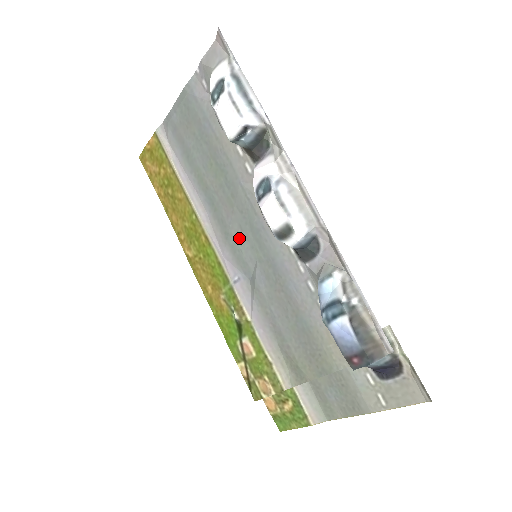
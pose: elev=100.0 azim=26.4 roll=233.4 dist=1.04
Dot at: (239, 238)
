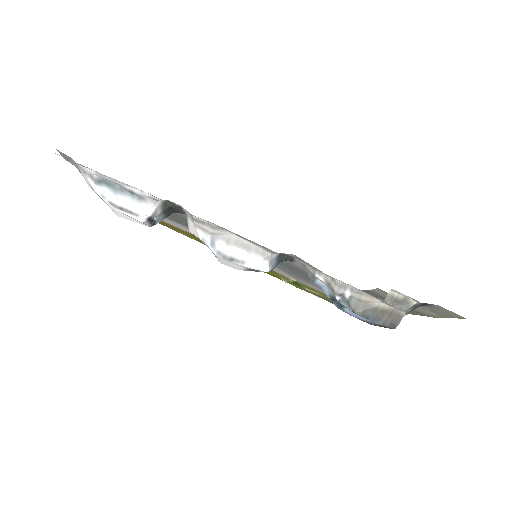
Dot at: occluded
